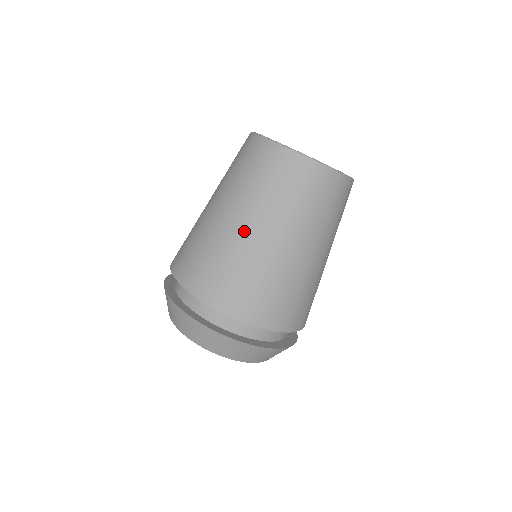
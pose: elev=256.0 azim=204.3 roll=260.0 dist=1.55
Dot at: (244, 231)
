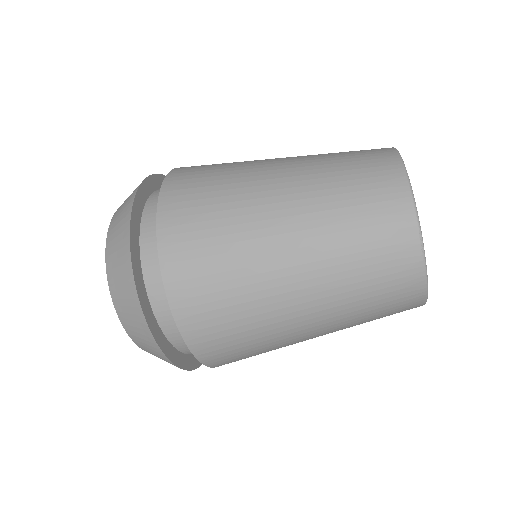
Dot at: (288, 282)
